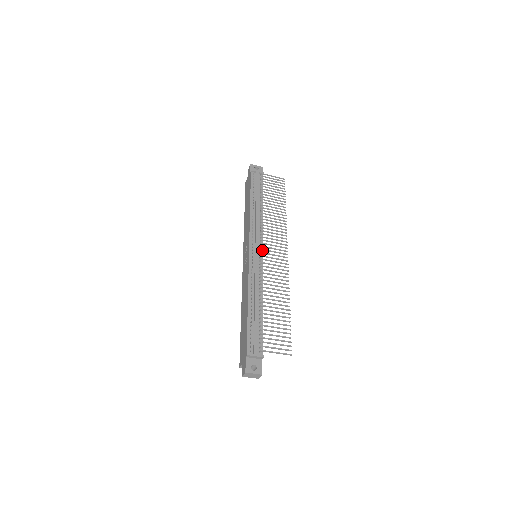
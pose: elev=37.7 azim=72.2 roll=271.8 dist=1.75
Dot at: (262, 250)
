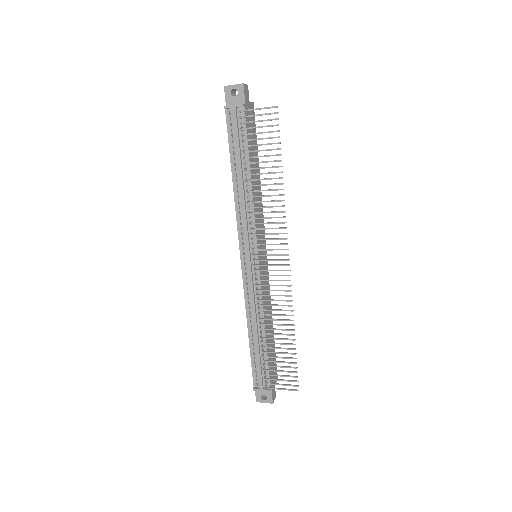
Dot at: (257, 256)
